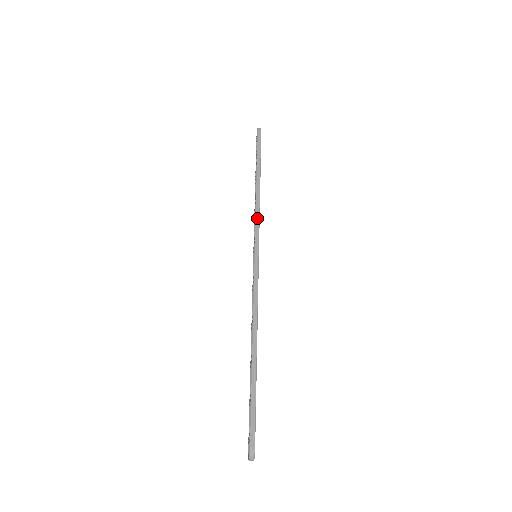
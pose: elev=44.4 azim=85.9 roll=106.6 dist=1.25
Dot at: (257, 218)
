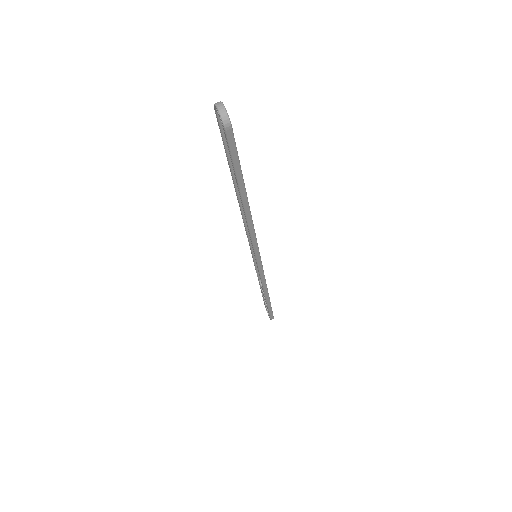
Dot at: occluded
